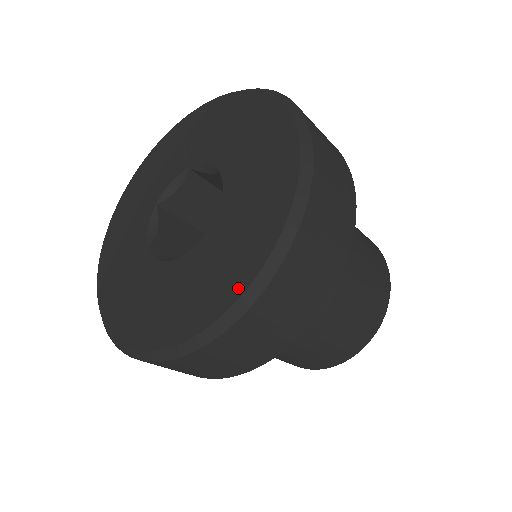
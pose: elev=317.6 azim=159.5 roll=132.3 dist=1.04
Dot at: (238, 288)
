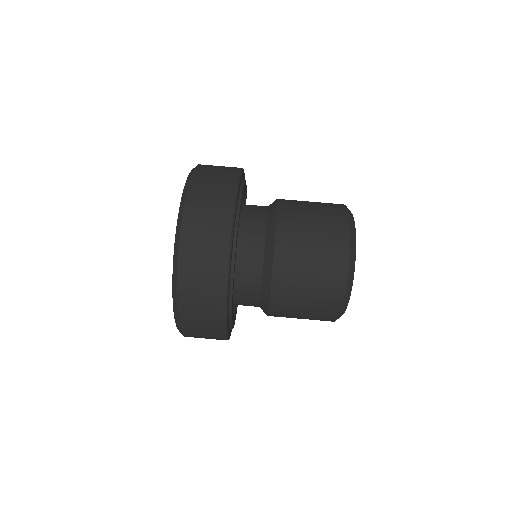
Dot at: (175, 243)
